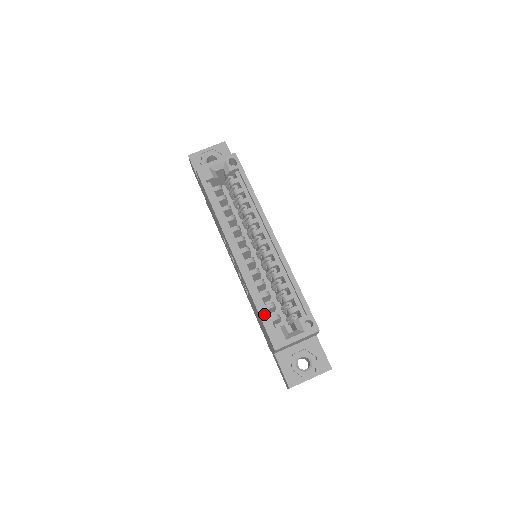
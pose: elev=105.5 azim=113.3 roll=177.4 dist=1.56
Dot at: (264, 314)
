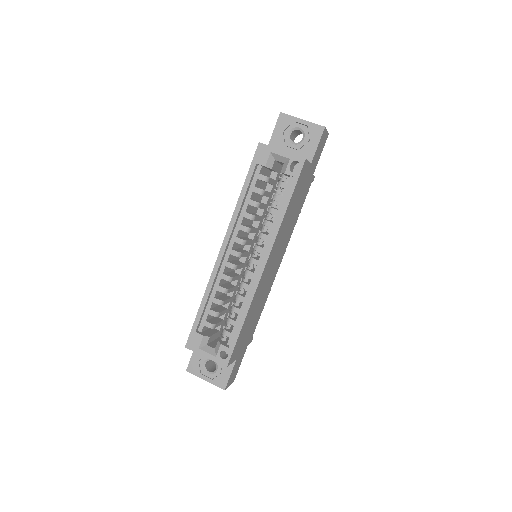
Dot at: (201, 316)
